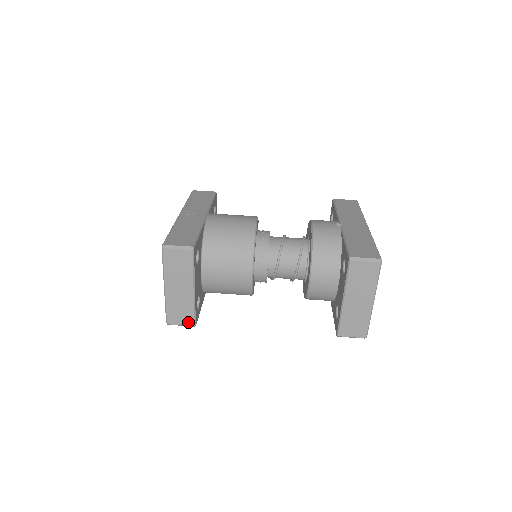
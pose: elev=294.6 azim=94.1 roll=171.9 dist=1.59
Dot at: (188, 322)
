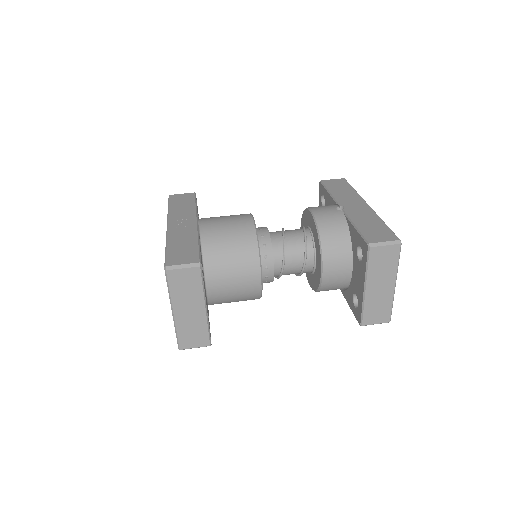
Dot at: (203, 343)
